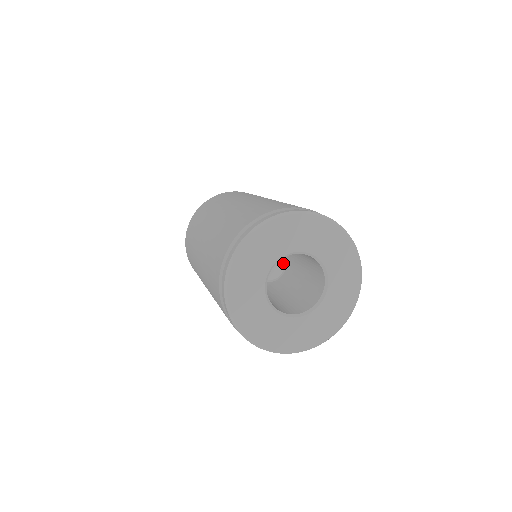
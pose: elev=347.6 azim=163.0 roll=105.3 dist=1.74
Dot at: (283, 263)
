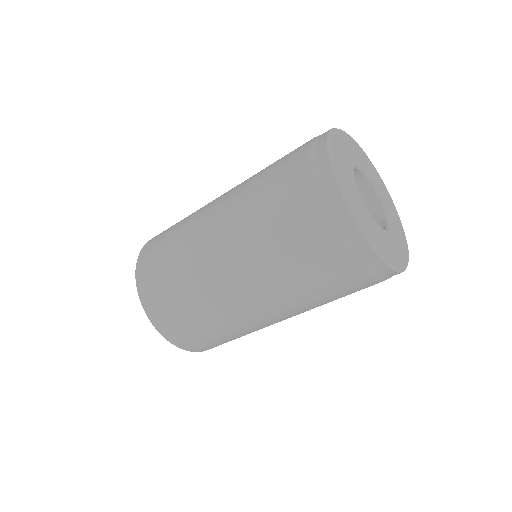
Dot at: occluded
